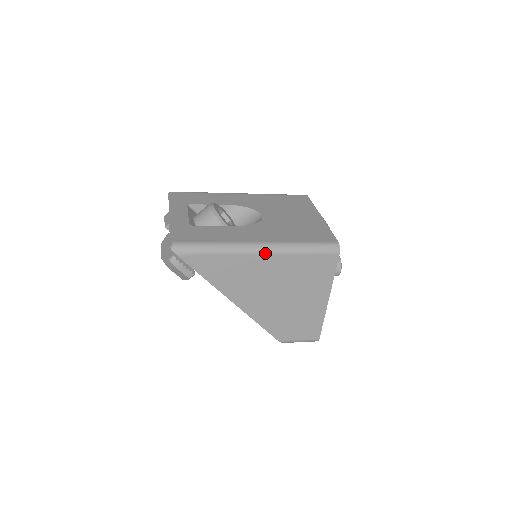
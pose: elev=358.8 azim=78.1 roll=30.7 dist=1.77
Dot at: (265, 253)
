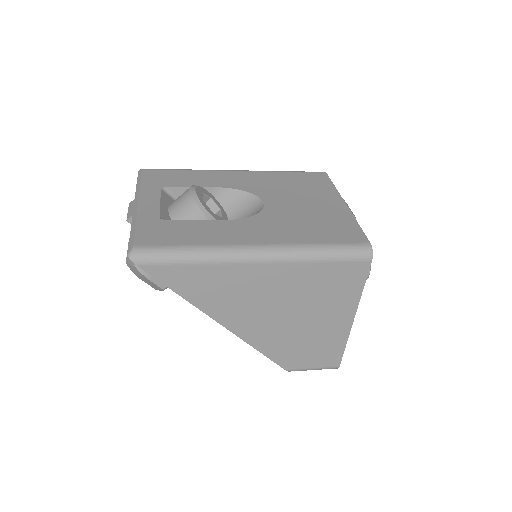
Dot at: (266, 261)
